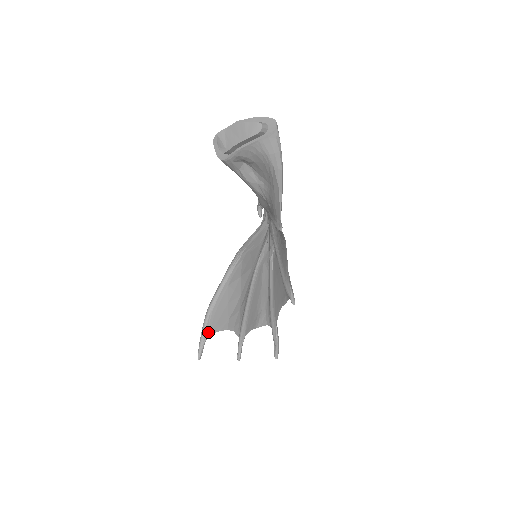
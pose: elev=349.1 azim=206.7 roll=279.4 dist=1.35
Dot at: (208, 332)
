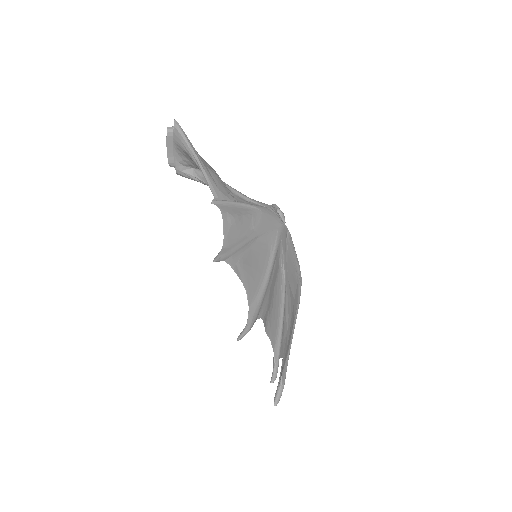
Dot at: (282, 372)
